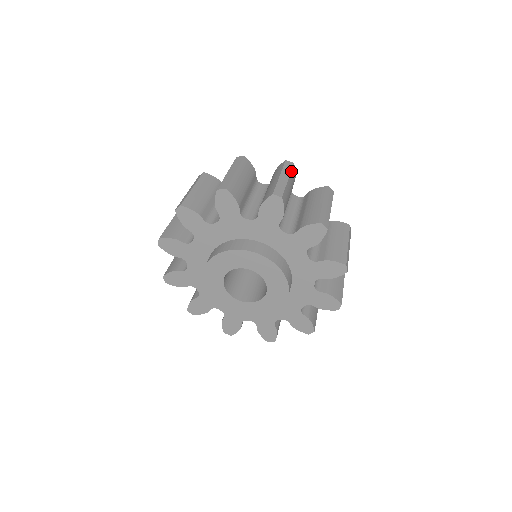
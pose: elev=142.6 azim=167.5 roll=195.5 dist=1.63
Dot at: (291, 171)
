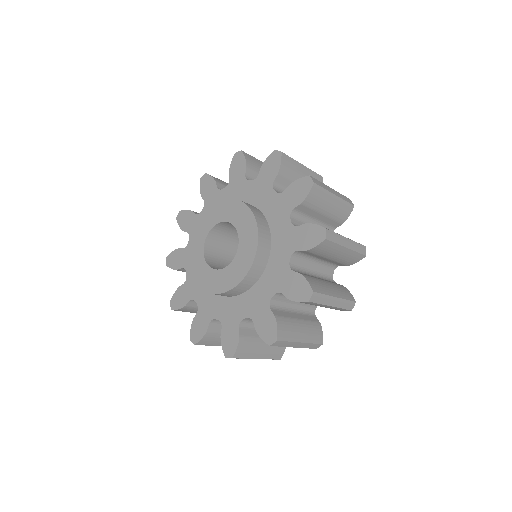
Dot at: (345, 201)
